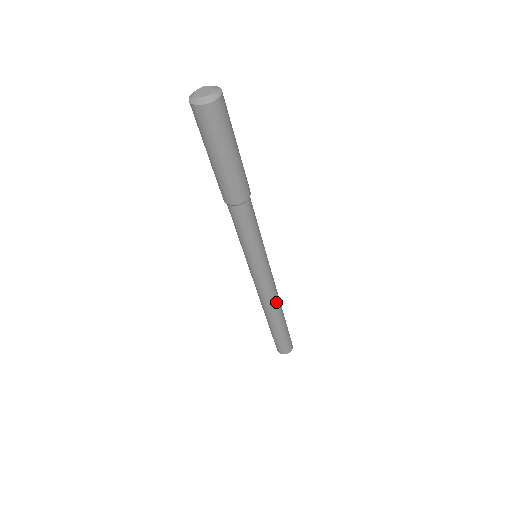
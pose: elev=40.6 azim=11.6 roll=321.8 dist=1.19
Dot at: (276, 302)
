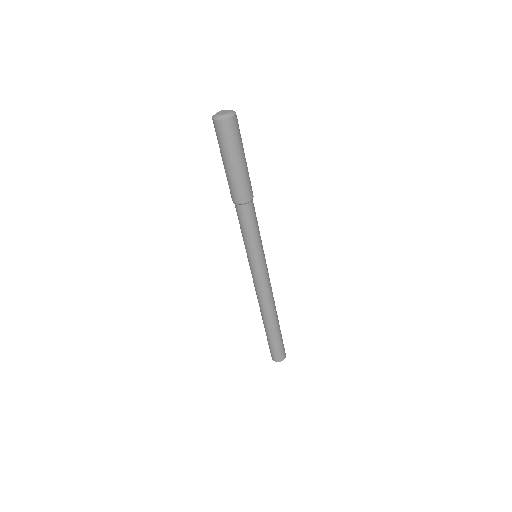
Dot at: (273, 299)
